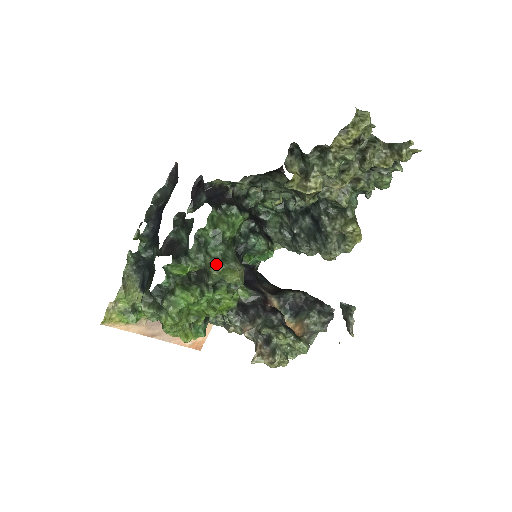
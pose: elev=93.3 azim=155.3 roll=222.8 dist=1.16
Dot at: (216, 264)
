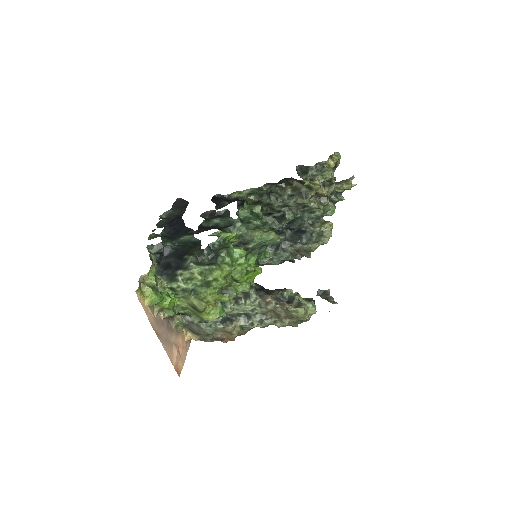
Dot at: (260, 228)
